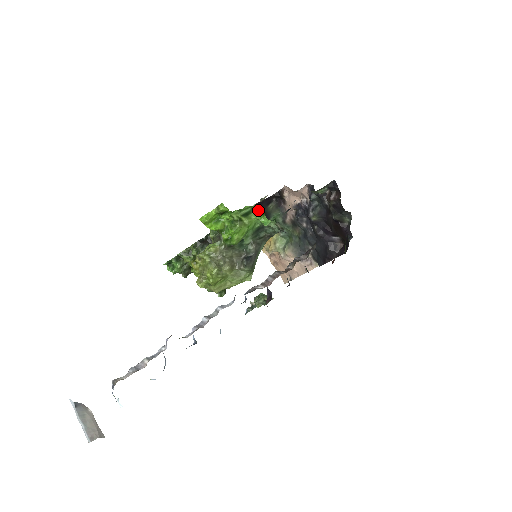
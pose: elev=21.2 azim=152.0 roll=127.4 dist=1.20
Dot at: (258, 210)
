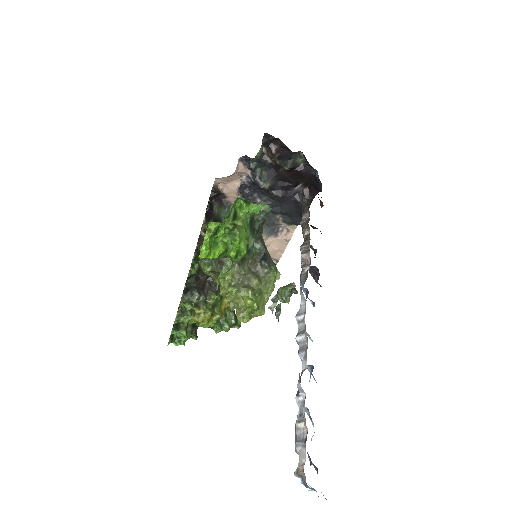
Dot at: (239, 205)
